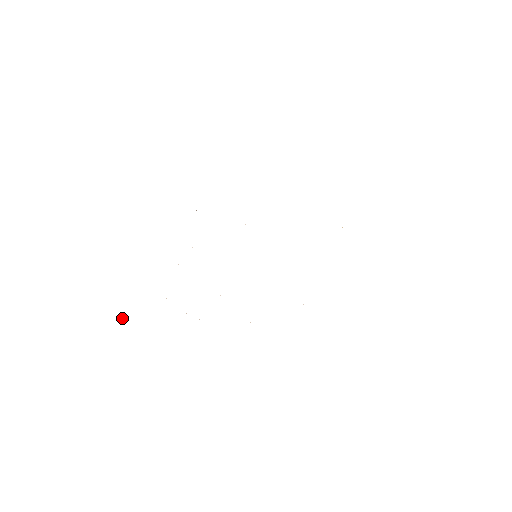
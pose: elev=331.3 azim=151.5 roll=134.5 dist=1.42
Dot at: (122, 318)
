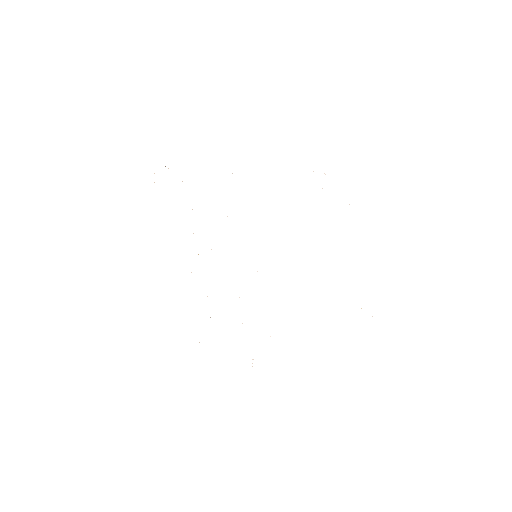
Dot at: occluded
